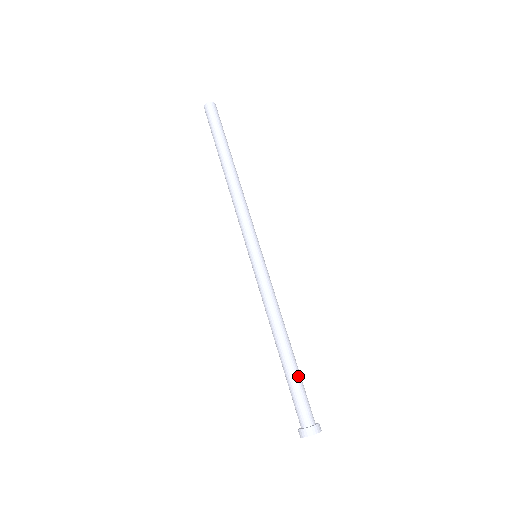
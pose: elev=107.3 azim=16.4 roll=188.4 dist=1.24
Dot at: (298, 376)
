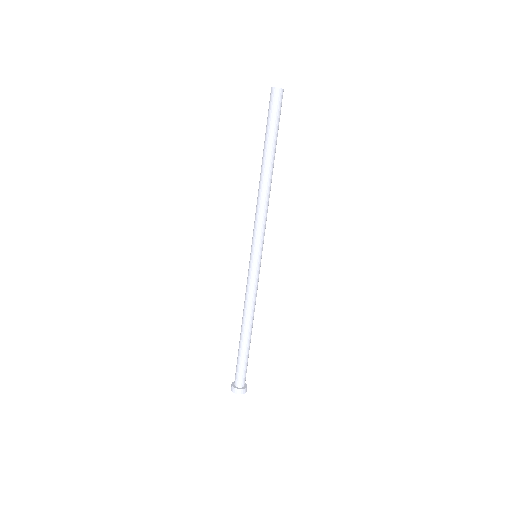
Dot at: (246, 355)
